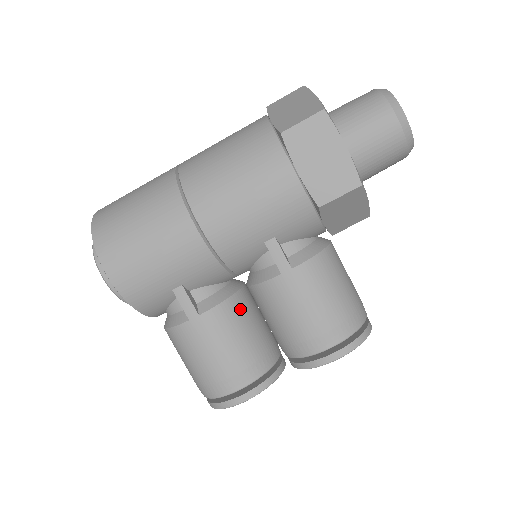
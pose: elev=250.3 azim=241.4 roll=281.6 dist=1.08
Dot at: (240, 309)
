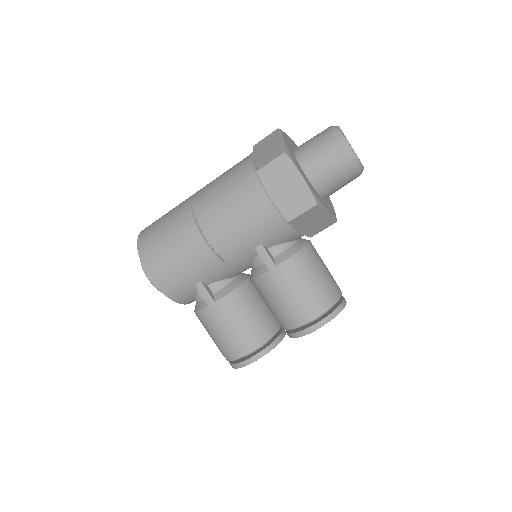
Dot at: (245, 296)
